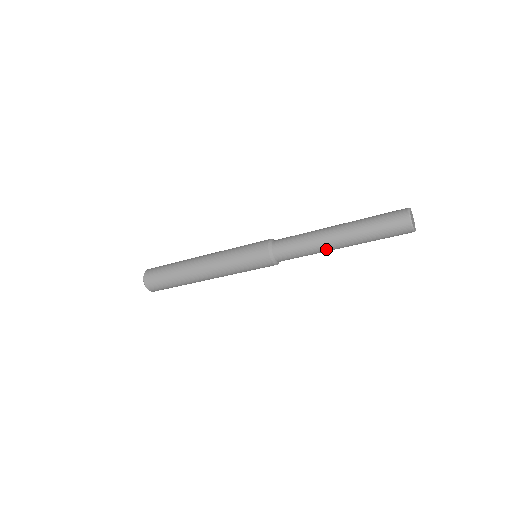
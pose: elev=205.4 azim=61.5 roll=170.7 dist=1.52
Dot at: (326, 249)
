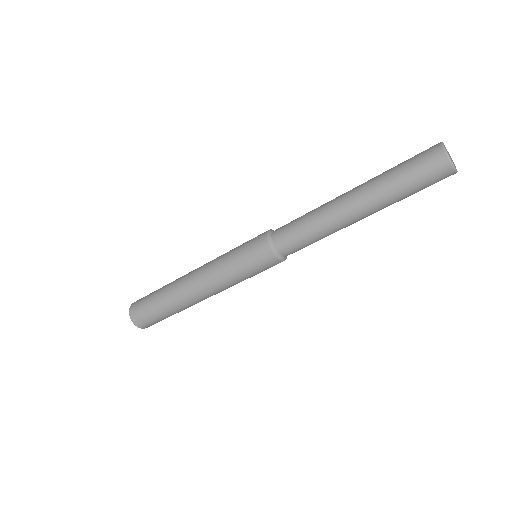
Dot at: (336, 217)
